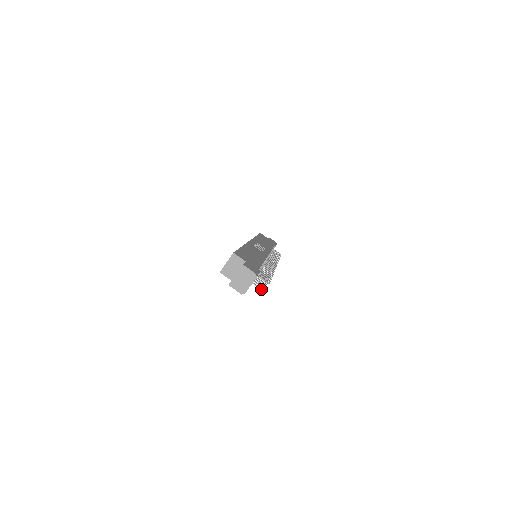
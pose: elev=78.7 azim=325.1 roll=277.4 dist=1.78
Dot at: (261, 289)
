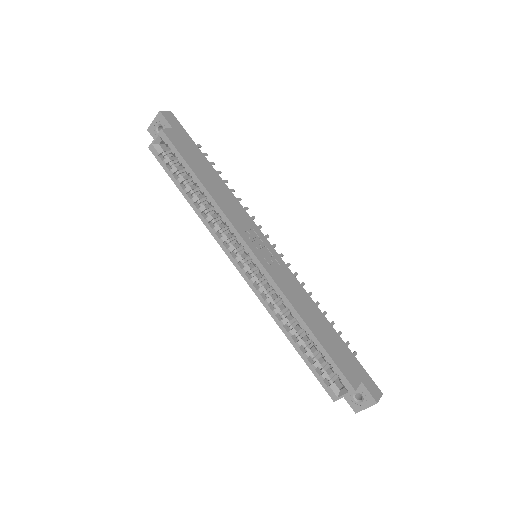
Dot at: occluded
